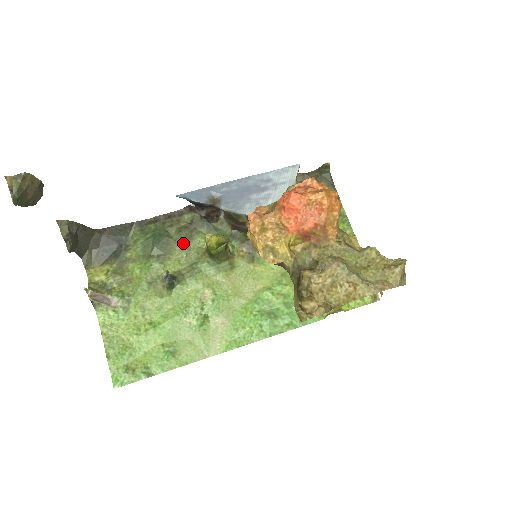
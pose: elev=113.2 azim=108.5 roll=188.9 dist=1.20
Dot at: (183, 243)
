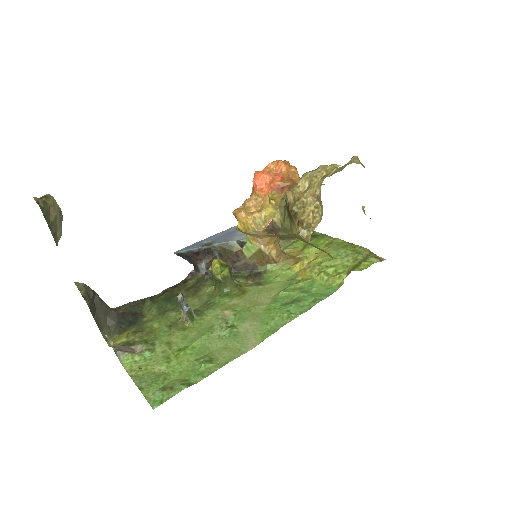
Dot at: (193, 295)
